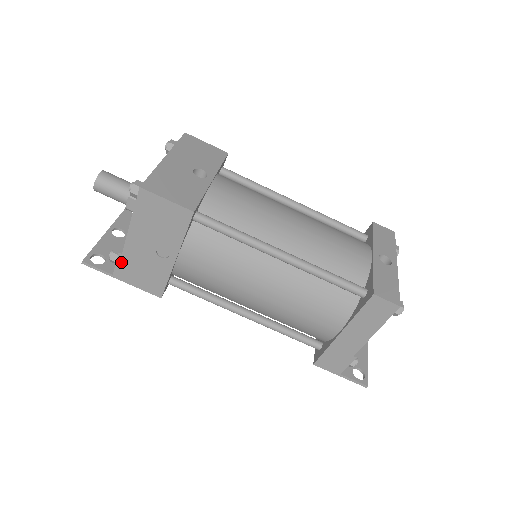
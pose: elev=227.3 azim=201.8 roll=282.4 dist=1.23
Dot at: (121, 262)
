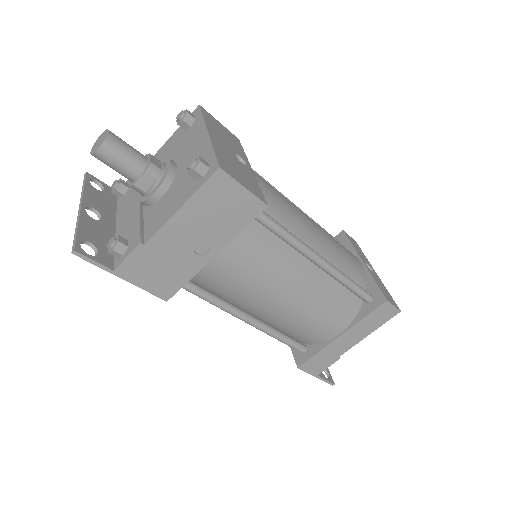
Dot at: (136, 255)
